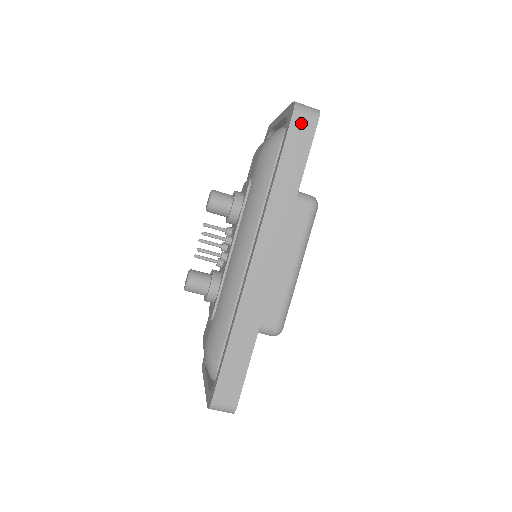
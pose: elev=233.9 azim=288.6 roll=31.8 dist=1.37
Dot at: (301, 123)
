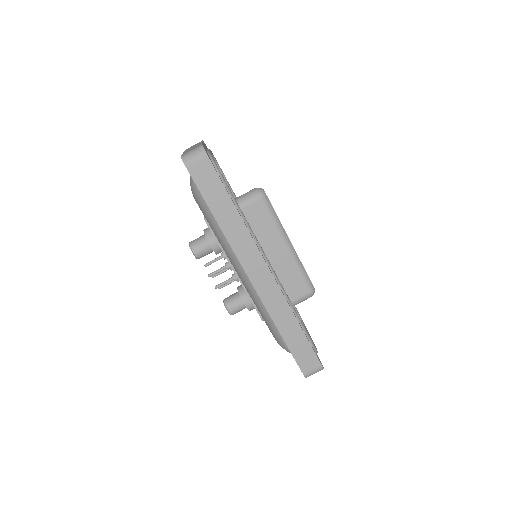
Dot at: (198, 170)
